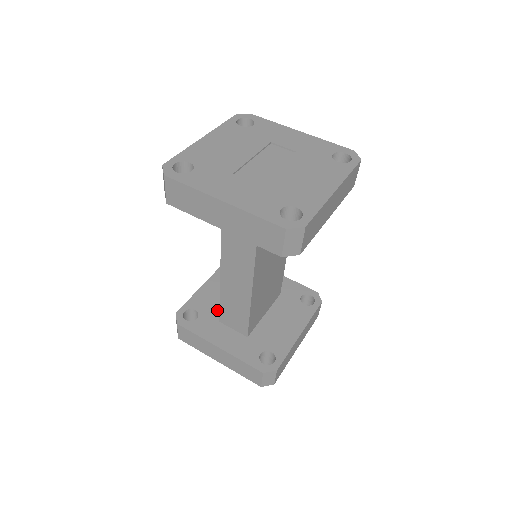
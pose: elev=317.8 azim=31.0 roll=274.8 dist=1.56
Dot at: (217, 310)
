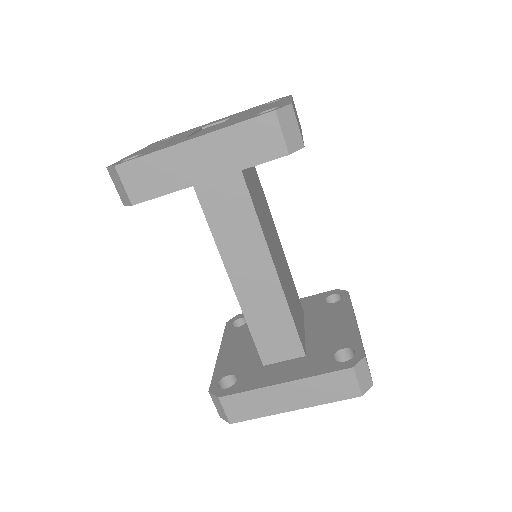
Dot at: (252, 360)
